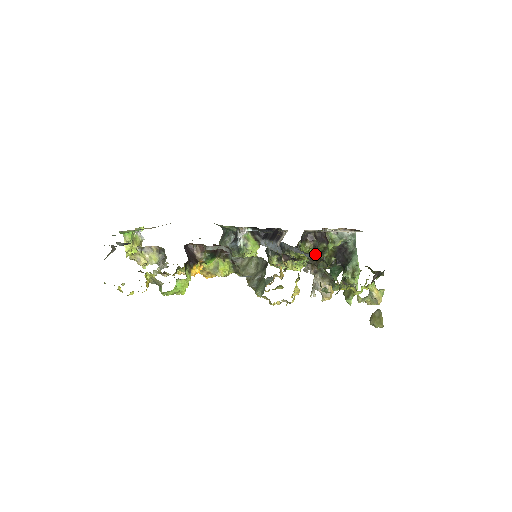
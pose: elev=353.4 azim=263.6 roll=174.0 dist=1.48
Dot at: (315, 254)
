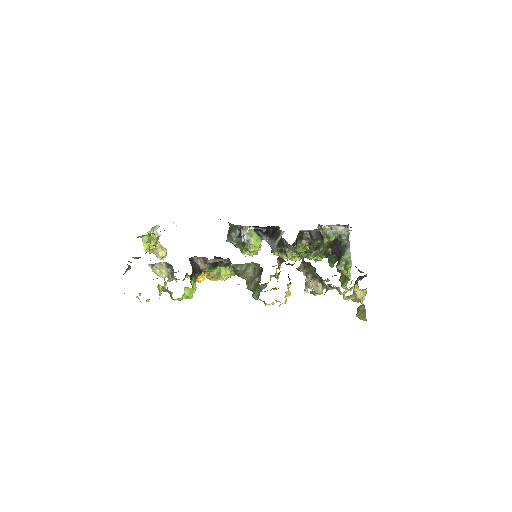
Dot at: (311, 249)
